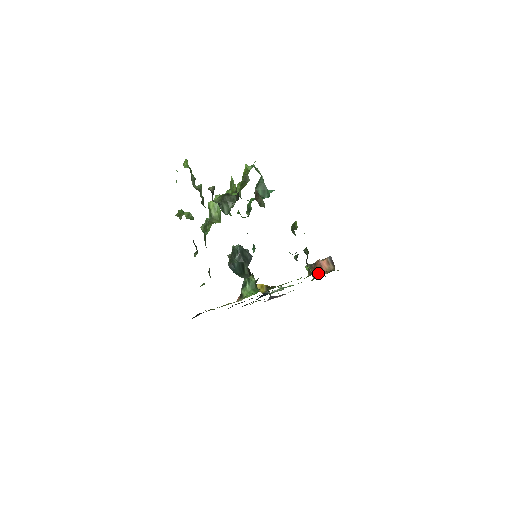
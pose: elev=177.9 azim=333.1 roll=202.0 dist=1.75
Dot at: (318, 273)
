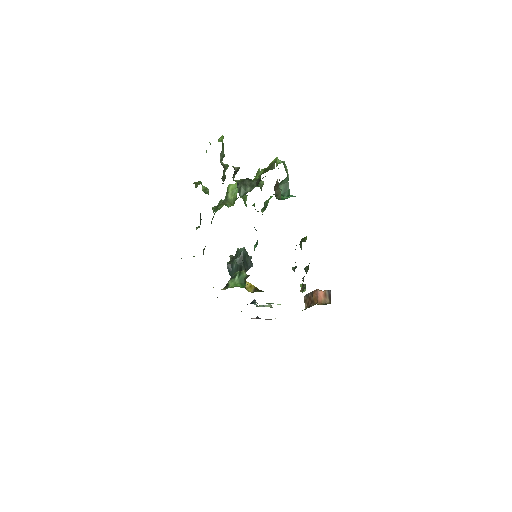
Dot at: (312, 303)
